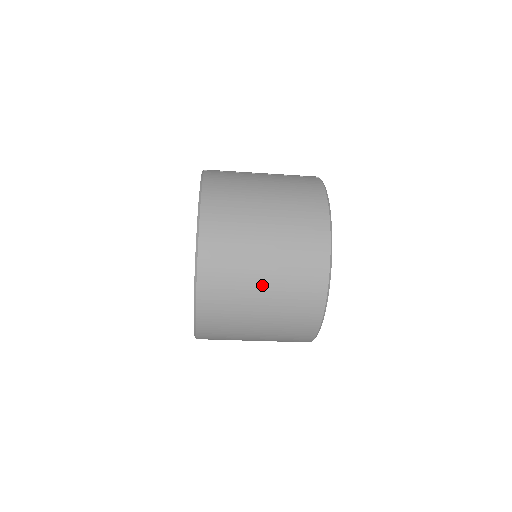
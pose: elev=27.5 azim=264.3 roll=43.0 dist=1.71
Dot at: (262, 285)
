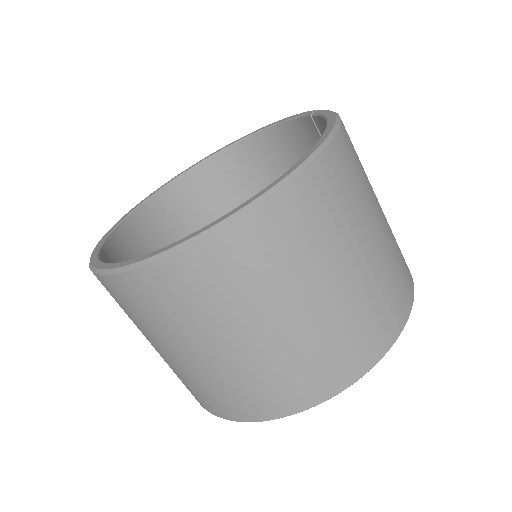
Dot at: (317, 296)
